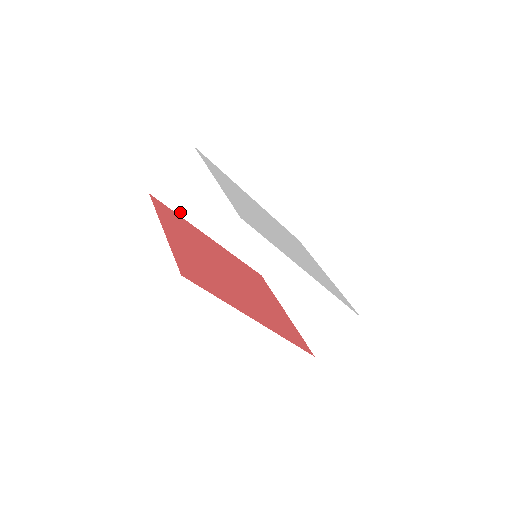
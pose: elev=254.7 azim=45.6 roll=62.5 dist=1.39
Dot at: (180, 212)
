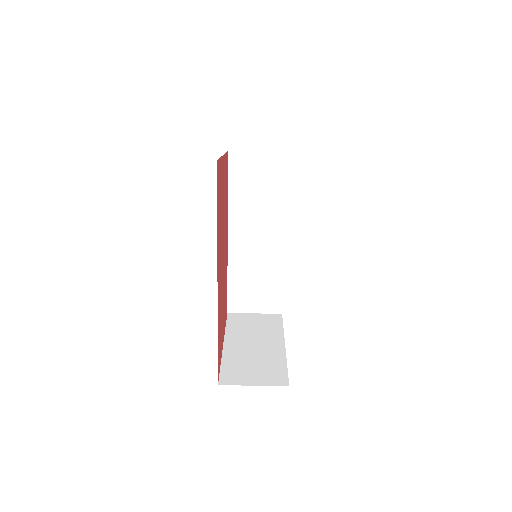
Dot at: (231, 188)
